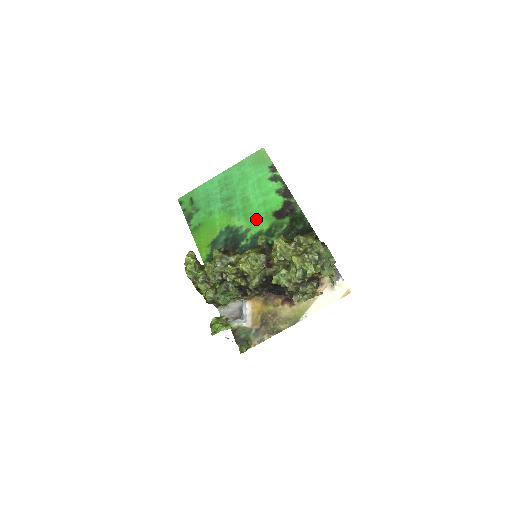
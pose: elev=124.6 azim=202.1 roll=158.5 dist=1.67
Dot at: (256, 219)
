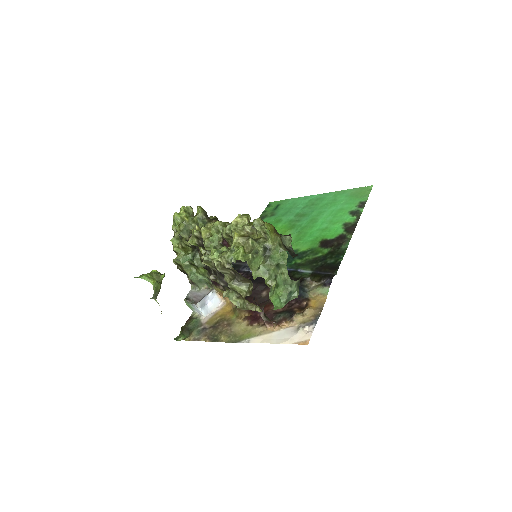
Dot at: (304, 239)
